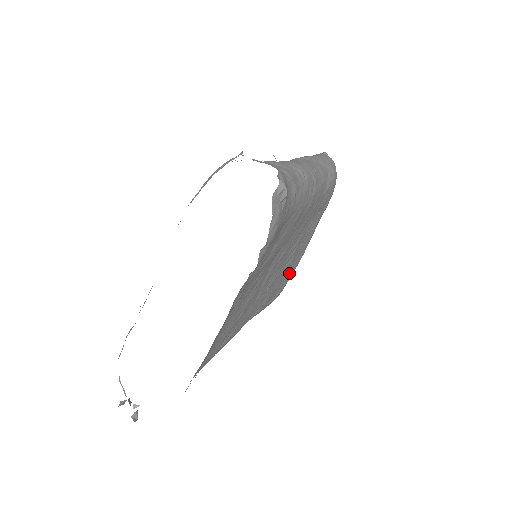
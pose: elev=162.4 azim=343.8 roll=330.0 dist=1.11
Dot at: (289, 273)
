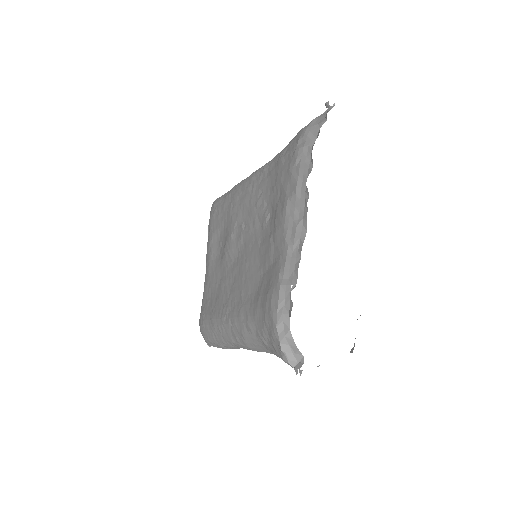
Dot at: occluded
